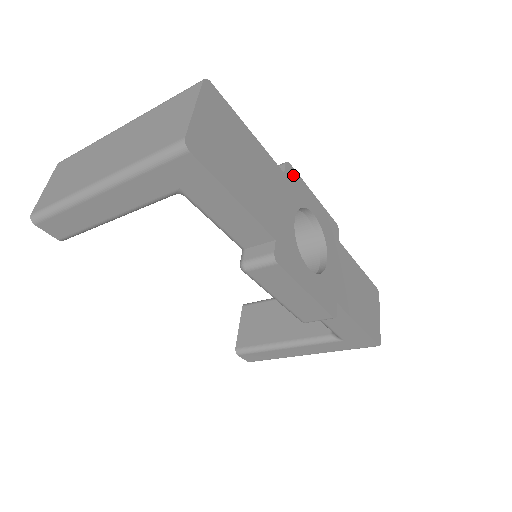
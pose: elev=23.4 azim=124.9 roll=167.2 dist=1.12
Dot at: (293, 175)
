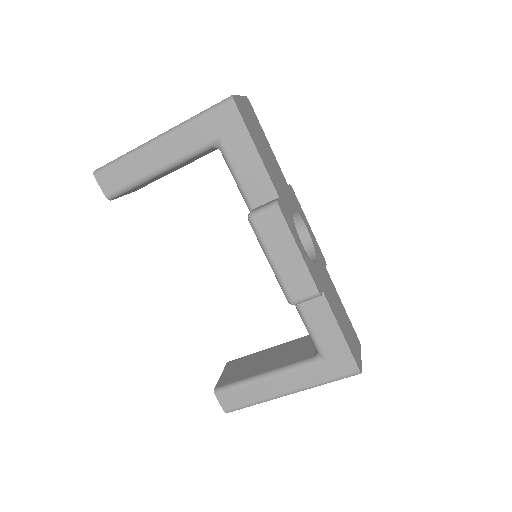
Dot at: (294, 195)
